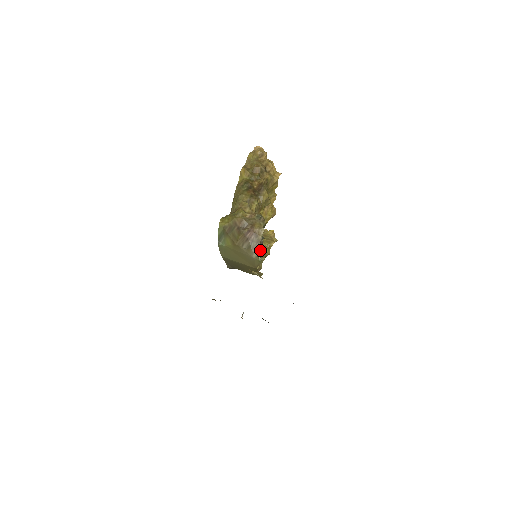
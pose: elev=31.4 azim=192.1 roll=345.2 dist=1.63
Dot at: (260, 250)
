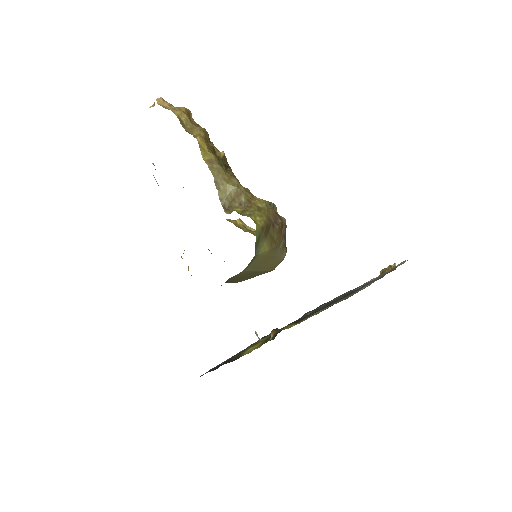
Dot at: occluded
